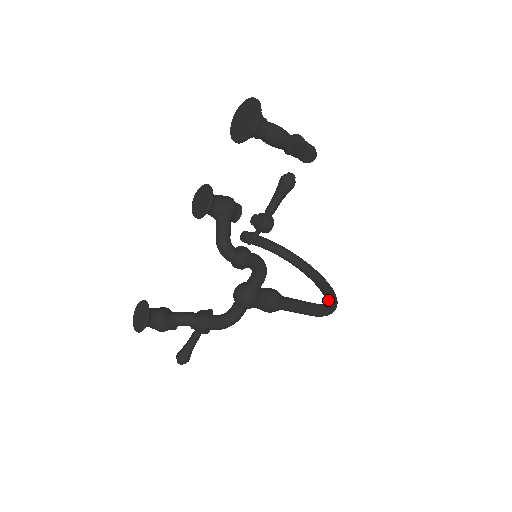
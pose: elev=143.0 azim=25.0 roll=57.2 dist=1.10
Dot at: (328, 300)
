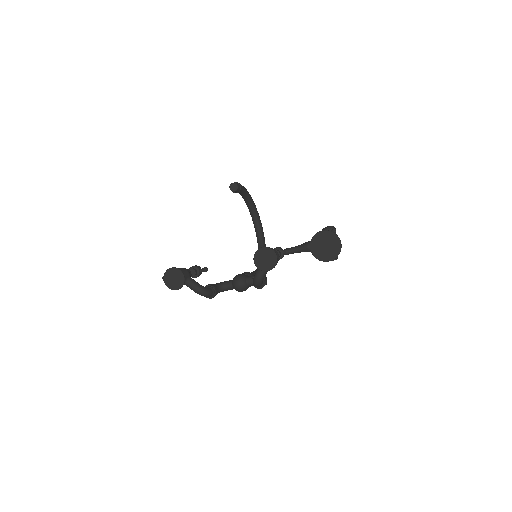
Dot at: occluded
